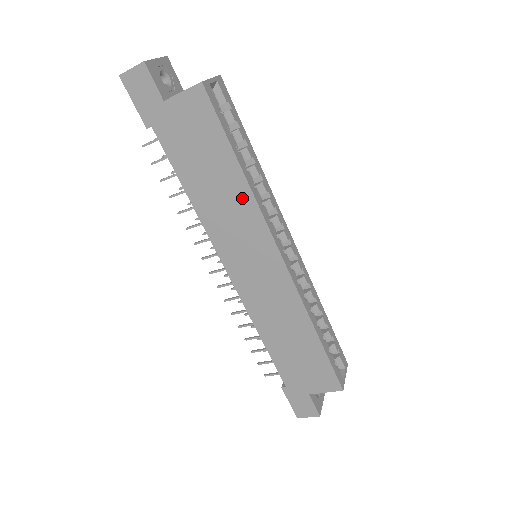
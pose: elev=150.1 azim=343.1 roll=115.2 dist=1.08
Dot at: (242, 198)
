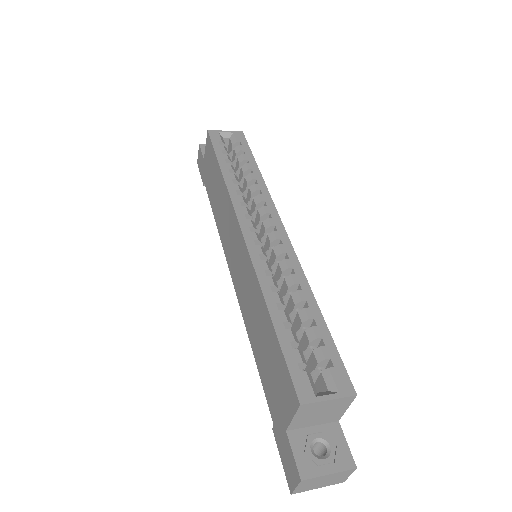
Dot at: (224, 194)
